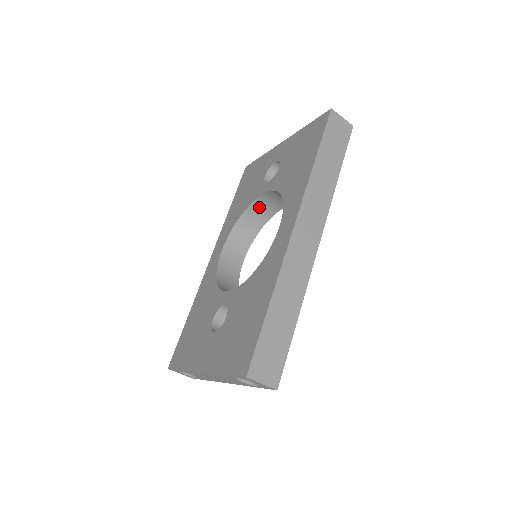
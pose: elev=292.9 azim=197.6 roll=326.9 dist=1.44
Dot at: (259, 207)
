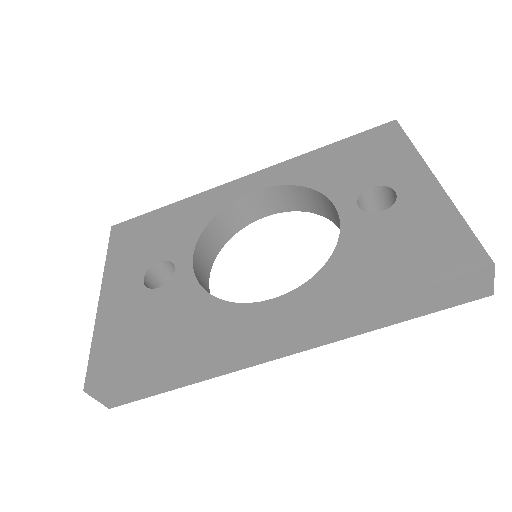
Dot at: (328, 204)
